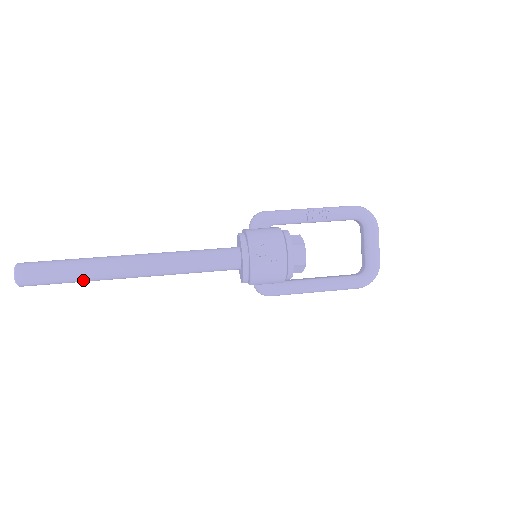
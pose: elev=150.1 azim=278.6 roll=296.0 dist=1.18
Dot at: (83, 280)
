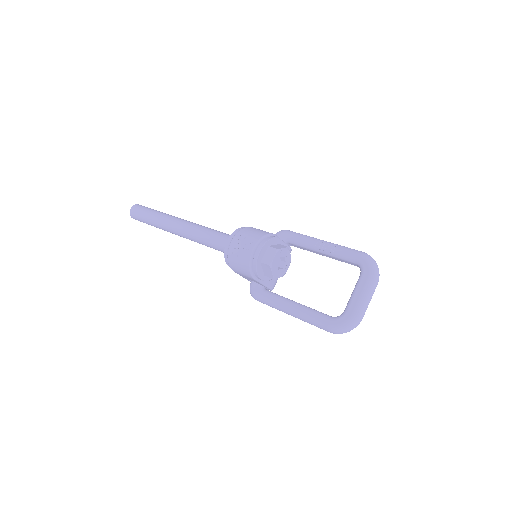
Dot at: (155, 224)
